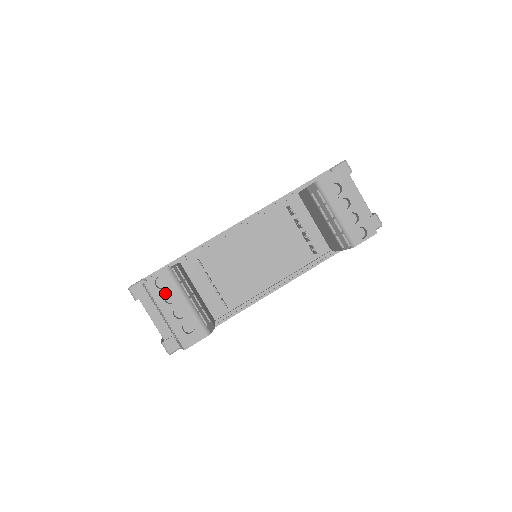
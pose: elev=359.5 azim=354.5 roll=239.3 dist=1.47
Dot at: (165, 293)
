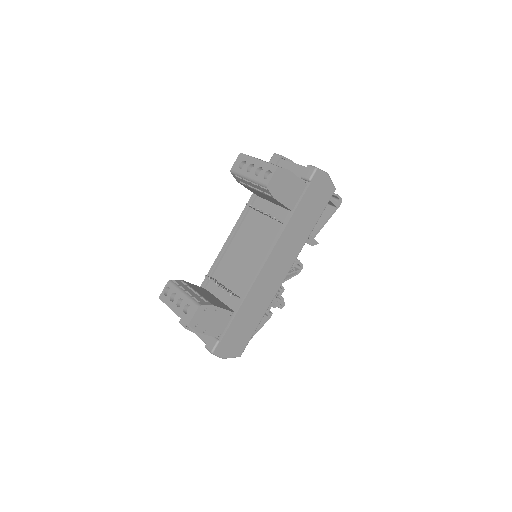
Dot at: (170, 296)
